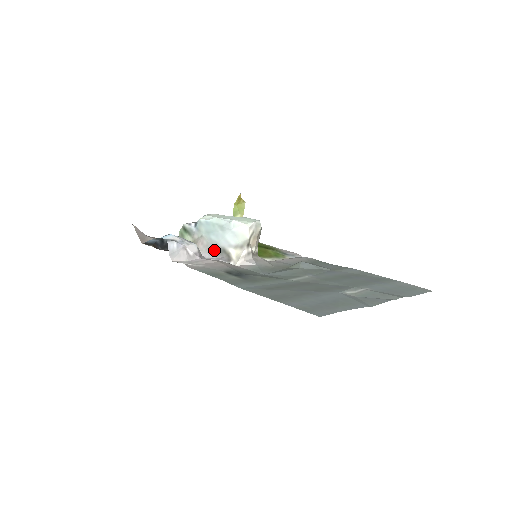
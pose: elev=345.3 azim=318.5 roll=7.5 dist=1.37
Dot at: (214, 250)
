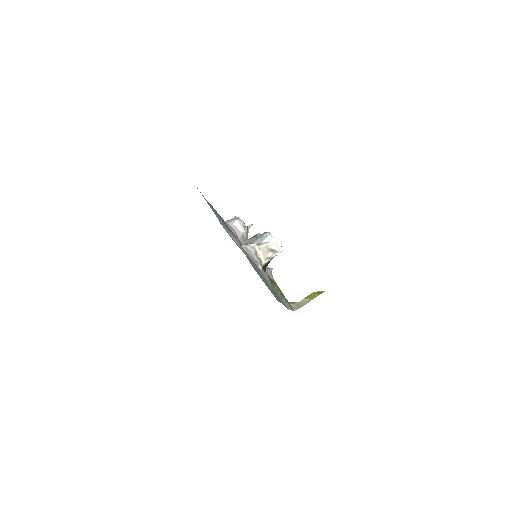
Dot at: occluded
